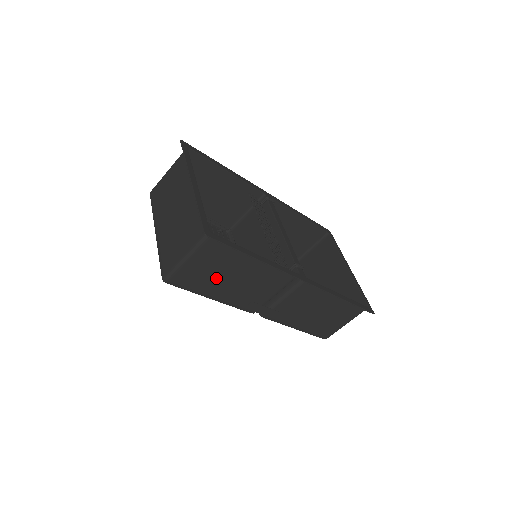
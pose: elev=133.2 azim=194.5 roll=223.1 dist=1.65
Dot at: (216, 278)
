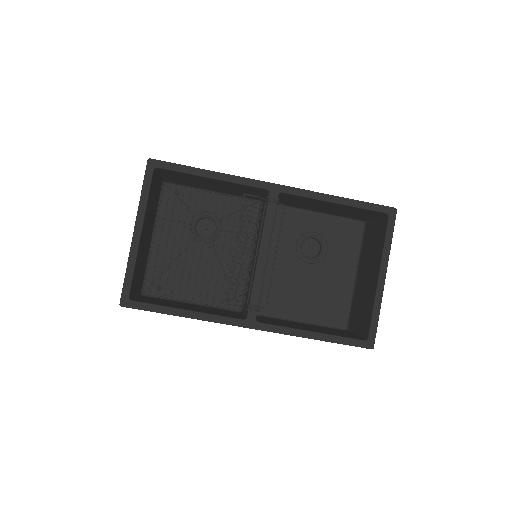
Dot at: occluded
